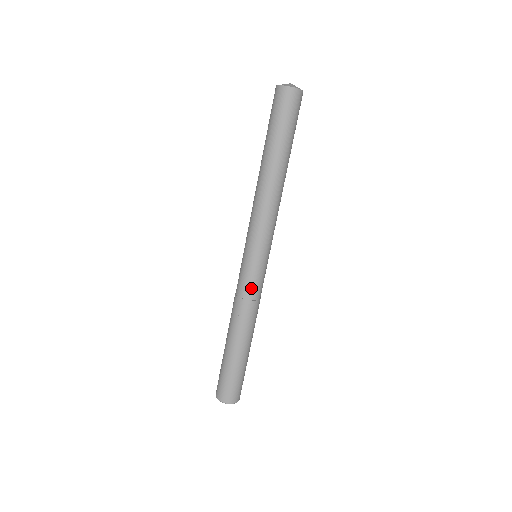
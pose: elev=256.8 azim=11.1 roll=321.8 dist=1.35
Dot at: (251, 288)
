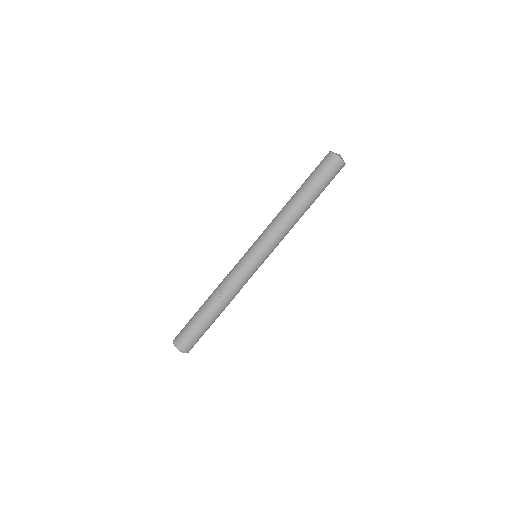
Dot at: (243, 277)
